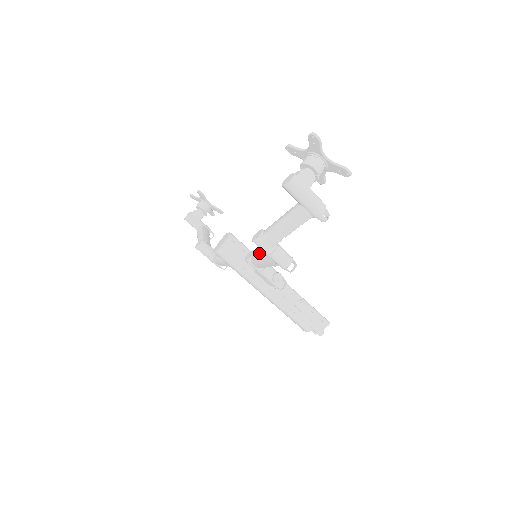
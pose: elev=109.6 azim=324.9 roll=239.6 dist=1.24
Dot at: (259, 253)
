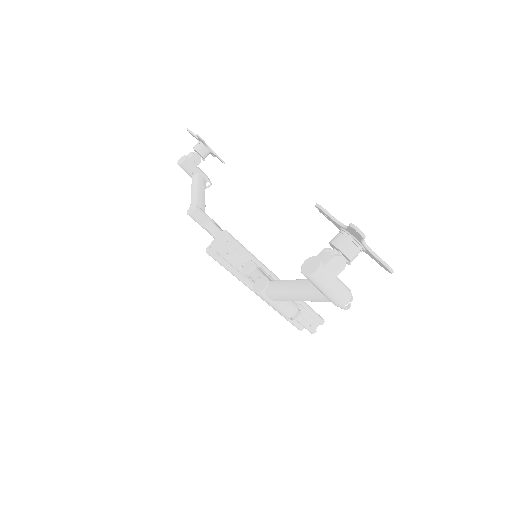
Dot at: occluded
